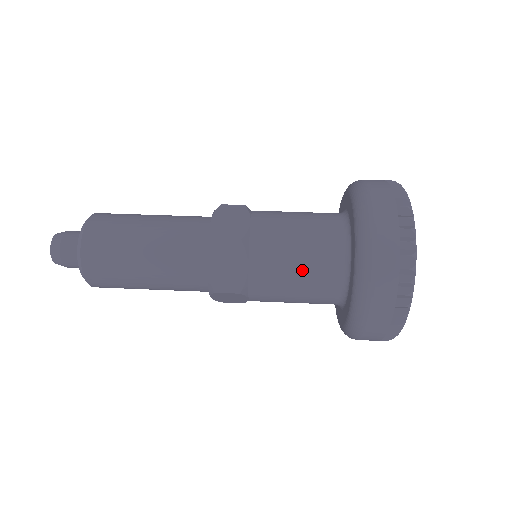
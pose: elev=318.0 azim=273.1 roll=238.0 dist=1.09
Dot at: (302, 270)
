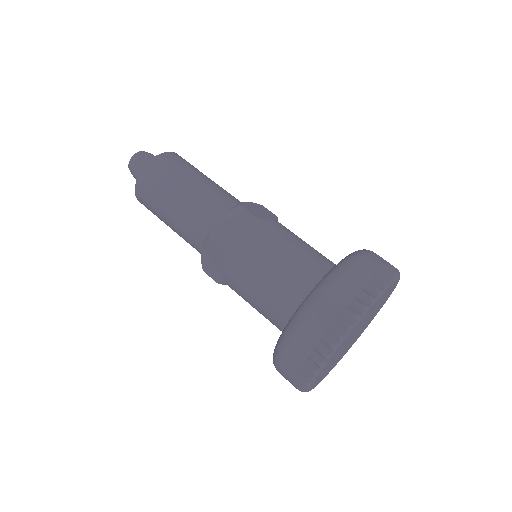
Dot at: (281, 267)
